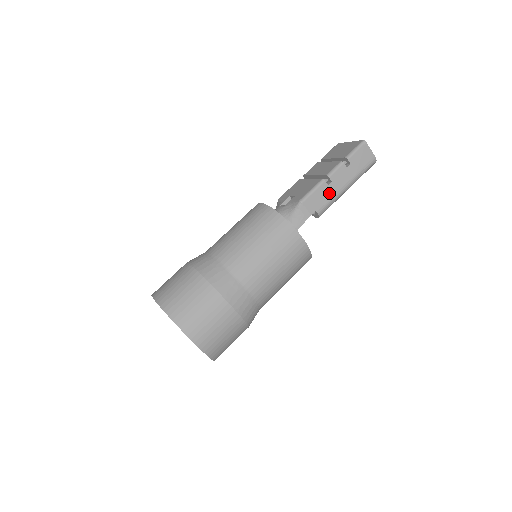
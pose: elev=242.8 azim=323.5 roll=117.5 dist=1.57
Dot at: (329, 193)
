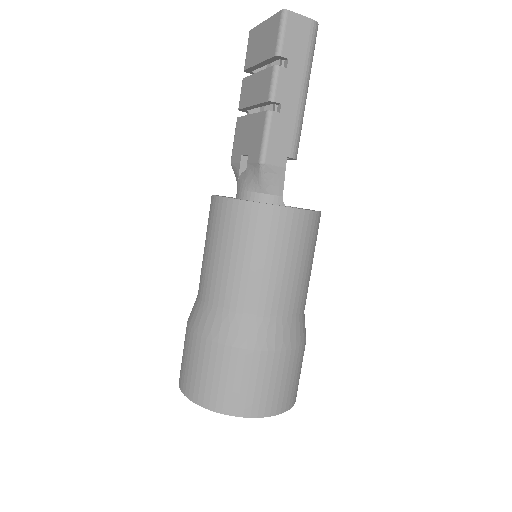
Dot at: (288, 121)
